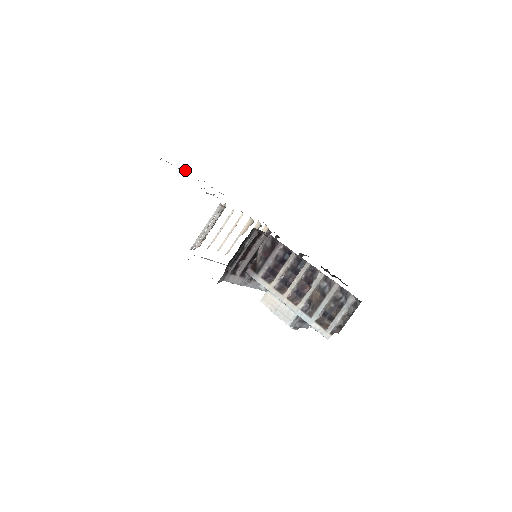
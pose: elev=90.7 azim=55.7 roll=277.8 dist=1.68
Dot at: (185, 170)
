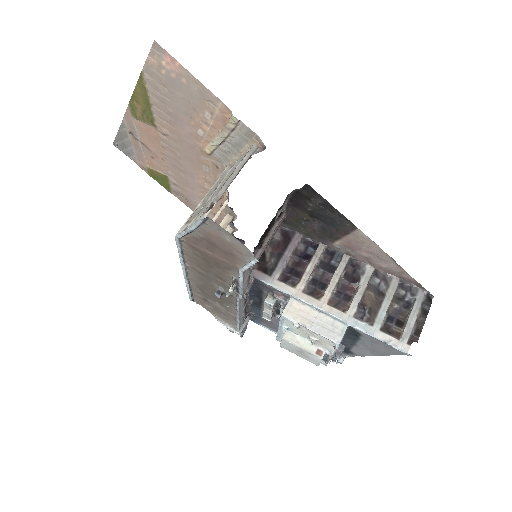
Dot at: (137, 131)
